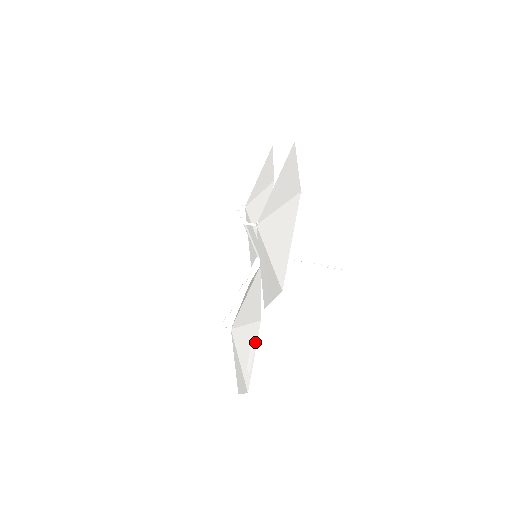
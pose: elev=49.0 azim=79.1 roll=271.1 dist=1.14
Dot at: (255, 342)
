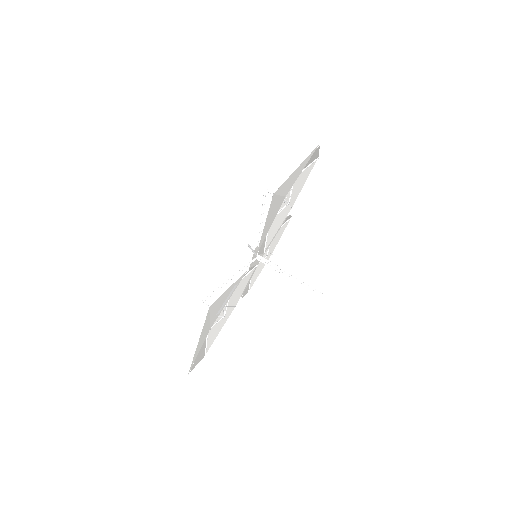
Dot at: (235, 287)
